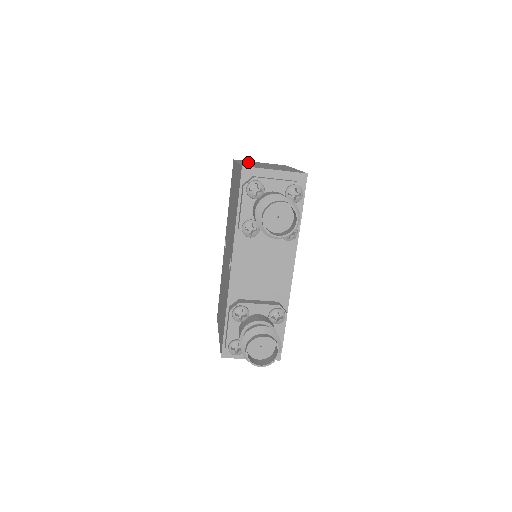
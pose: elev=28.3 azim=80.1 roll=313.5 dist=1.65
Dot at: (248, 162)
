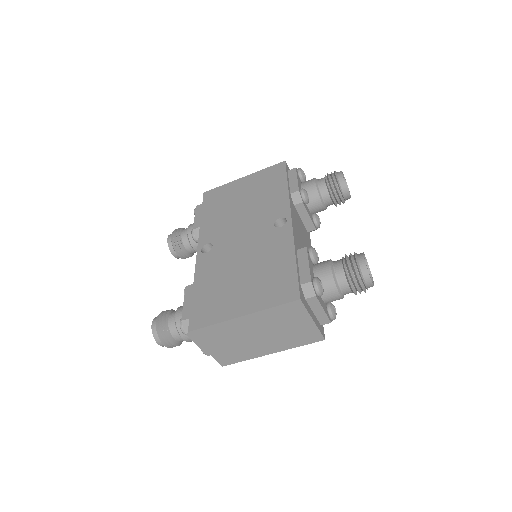
Dot at: occluded
